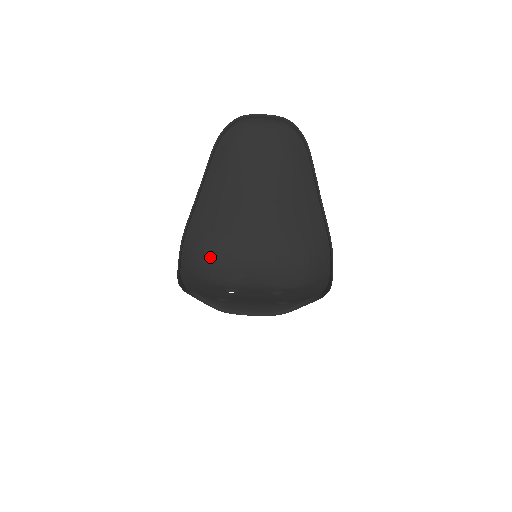
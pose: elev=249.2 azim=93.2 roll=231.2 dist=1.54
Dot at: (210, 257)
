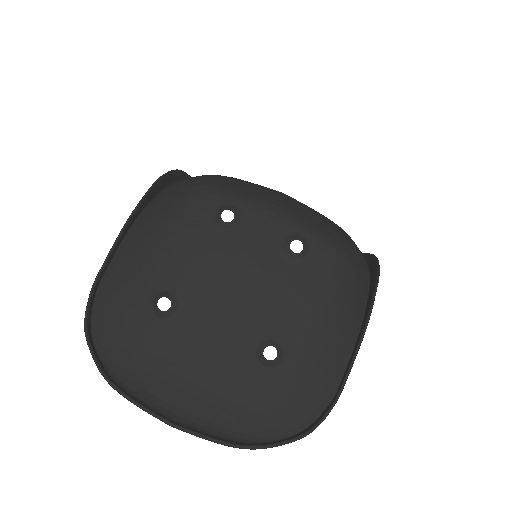
Dot at: (219, 176)
